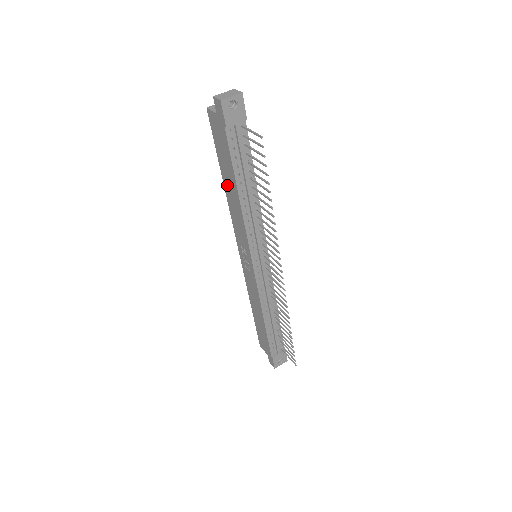
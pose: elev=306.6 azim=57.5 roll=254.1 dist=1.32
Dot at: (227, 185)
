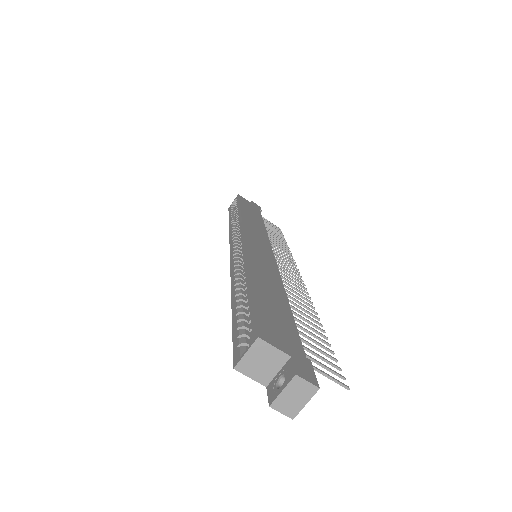
Dot at: occluded
